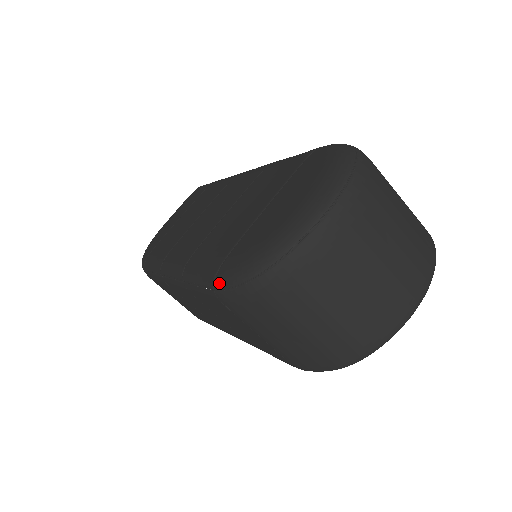
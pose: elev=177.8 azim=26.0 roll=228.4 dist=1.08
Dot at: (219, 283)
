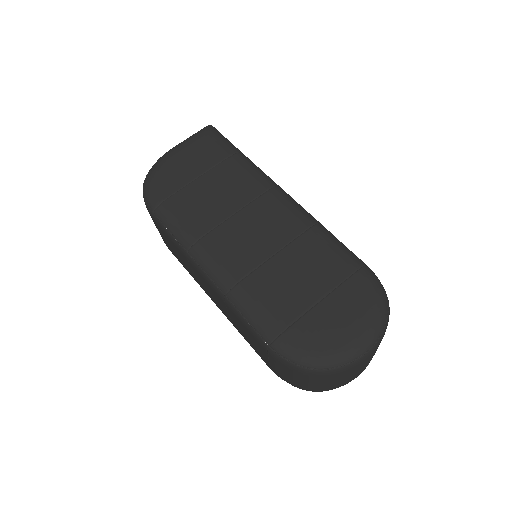
Dot at: (278, 349)
